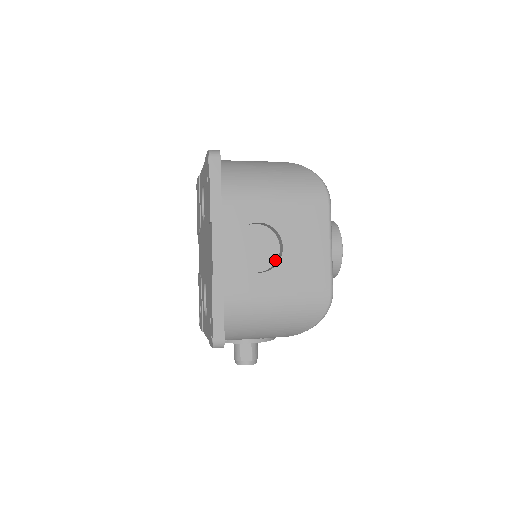
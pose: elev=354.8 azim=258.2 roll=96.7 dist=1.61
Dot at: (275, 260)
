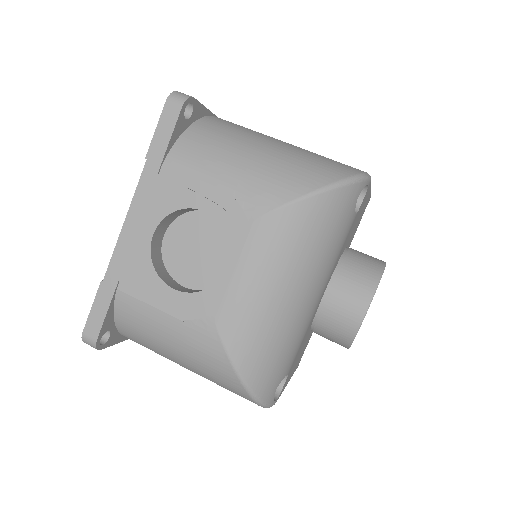
Dot at: occluded
